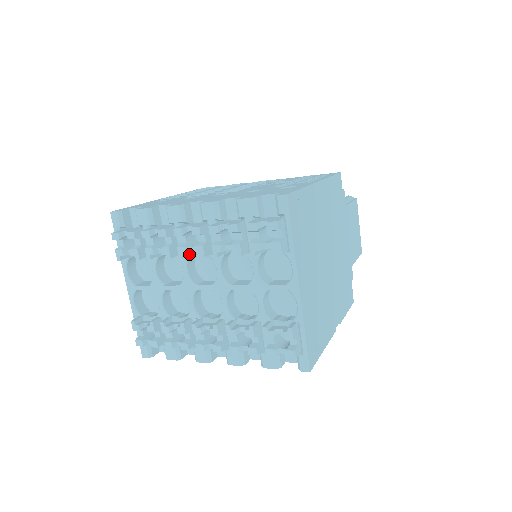
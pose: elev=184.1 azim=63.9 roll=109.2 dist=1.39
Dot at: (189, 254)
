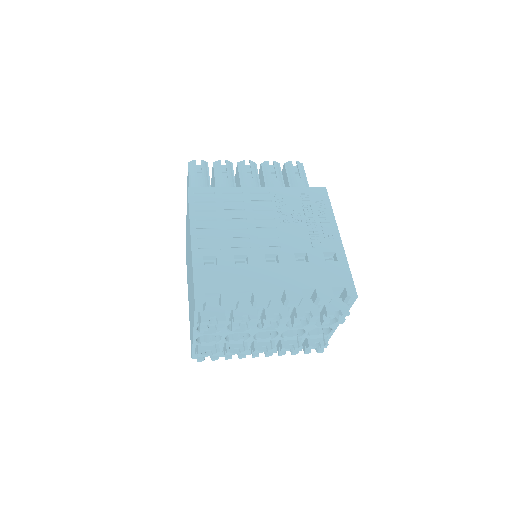
Dot at: occluded
